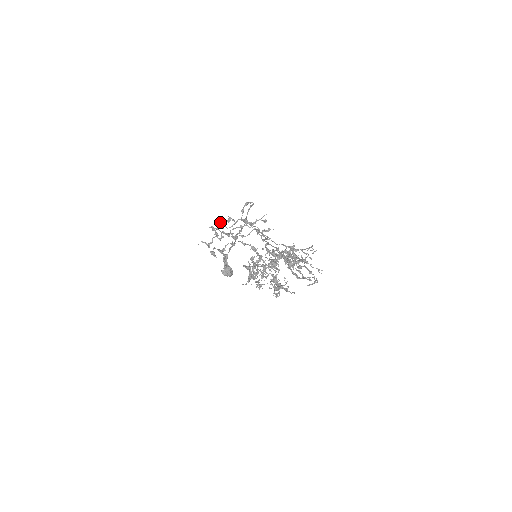
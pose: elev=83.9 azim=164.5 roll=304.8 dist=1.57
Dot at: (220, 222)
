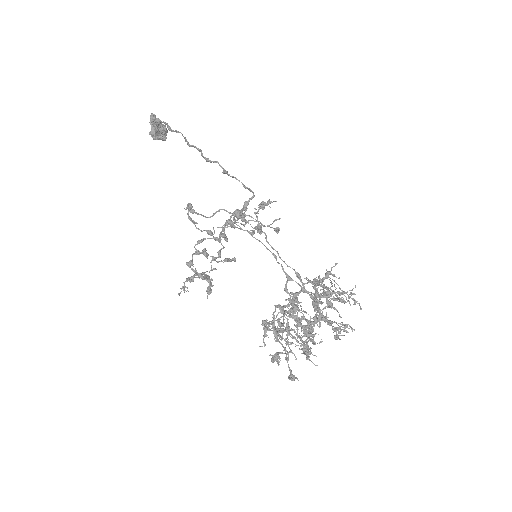
Dot at: (192, 212)
